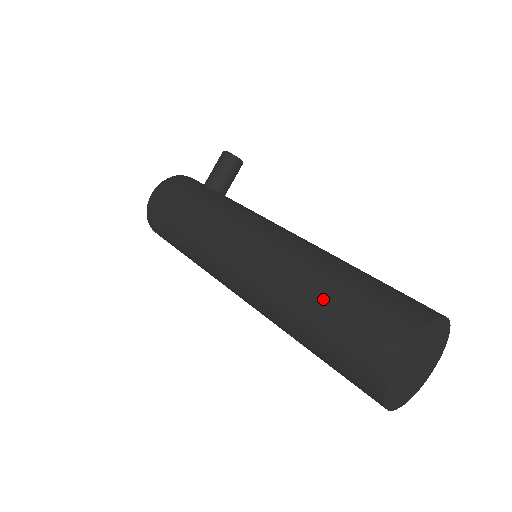
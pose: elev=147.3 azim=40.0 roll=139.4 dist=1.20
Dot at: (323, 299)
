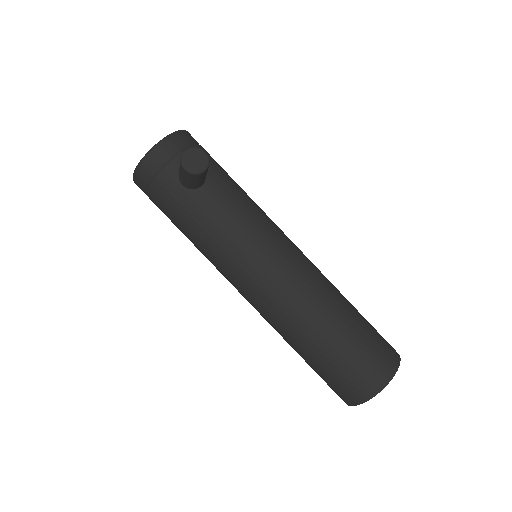
Dot at: (304, 358)
